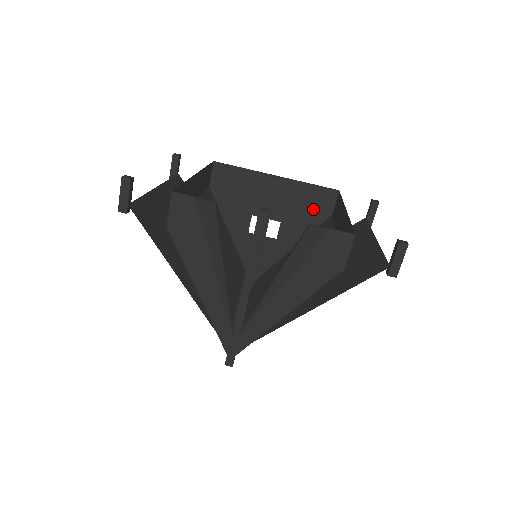
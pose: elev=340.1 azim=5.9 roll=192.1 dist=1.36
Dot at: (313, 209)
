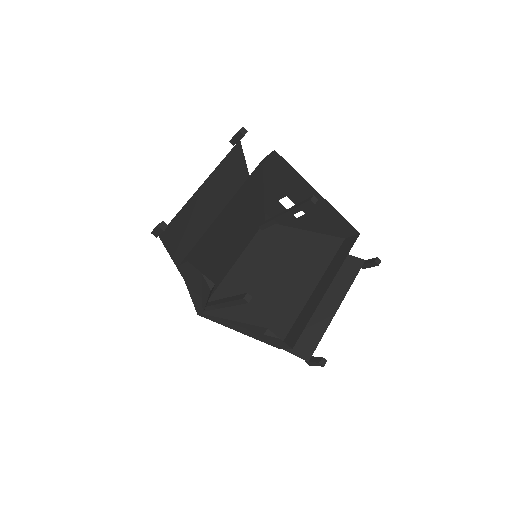
Dot at: (334, 226)
